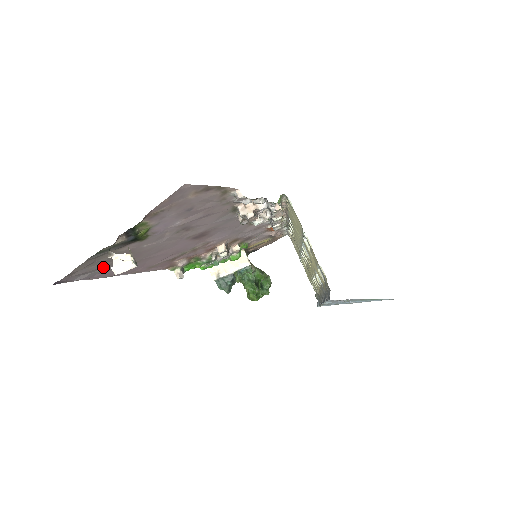
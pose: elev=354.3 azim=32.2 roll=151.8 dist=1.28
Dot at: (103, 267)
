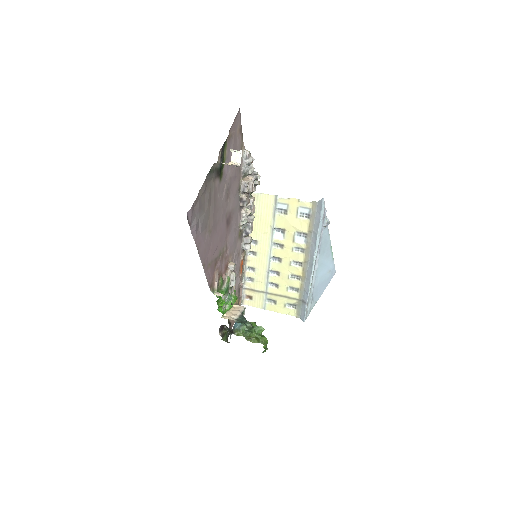
Dot at: (203, 214)
